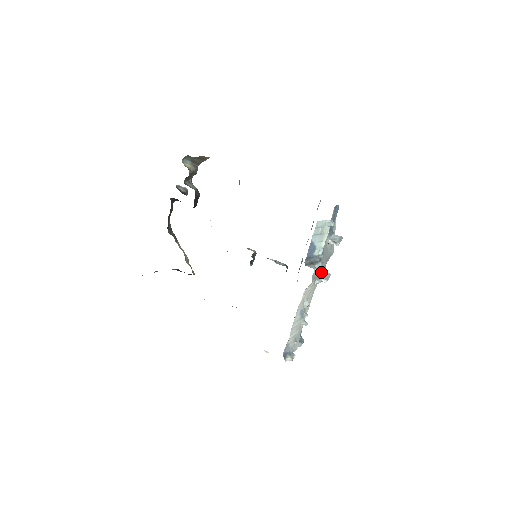
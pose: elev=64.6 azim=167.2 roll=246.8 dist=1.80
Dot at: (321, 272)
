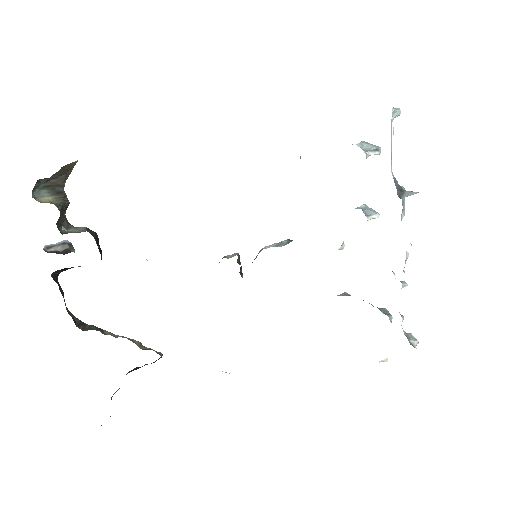
Dot at: (403, 198)
